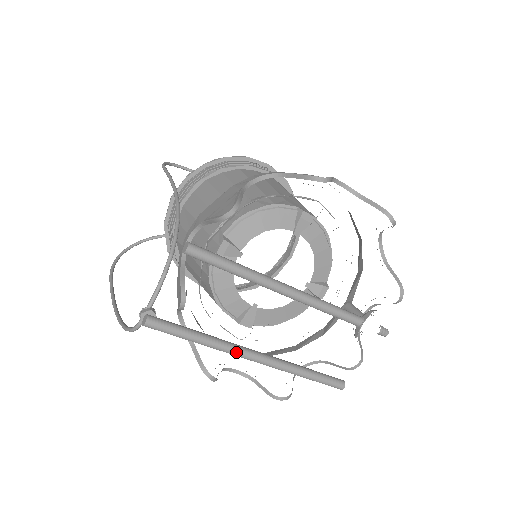
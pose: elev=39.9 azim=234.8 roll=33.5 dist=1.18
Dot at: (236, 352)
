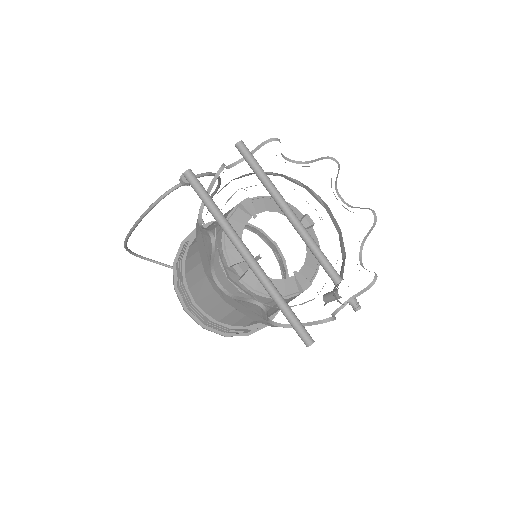
Dot at: (238, 238)
